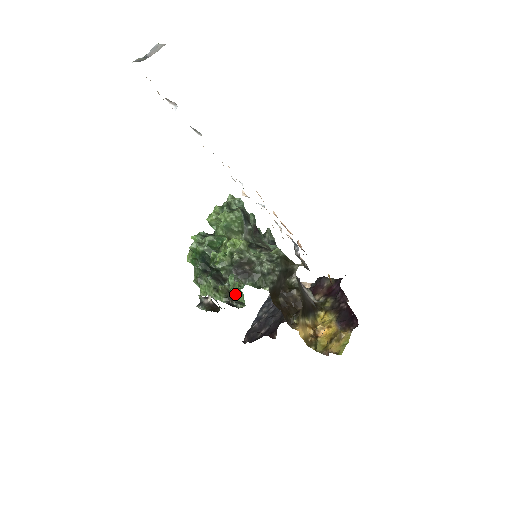
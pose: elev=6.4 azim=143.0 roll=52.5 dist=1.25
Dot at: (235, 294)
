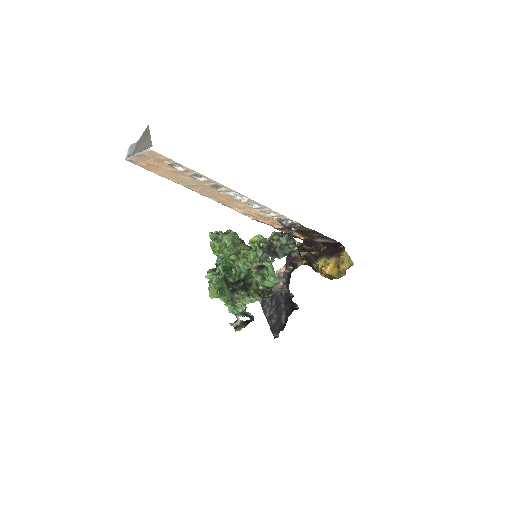
Dot at: (268, 283)
